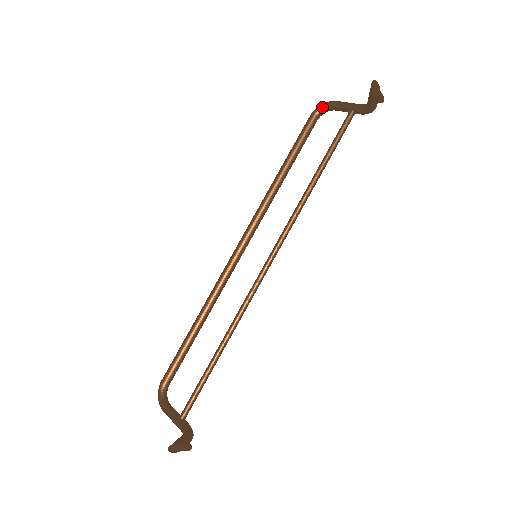
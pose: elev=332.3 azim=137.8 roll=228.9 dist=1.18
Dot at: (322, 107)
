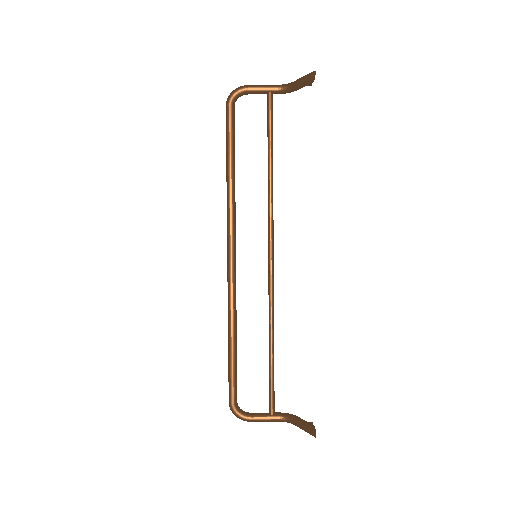
Dot at: (237, 95)
